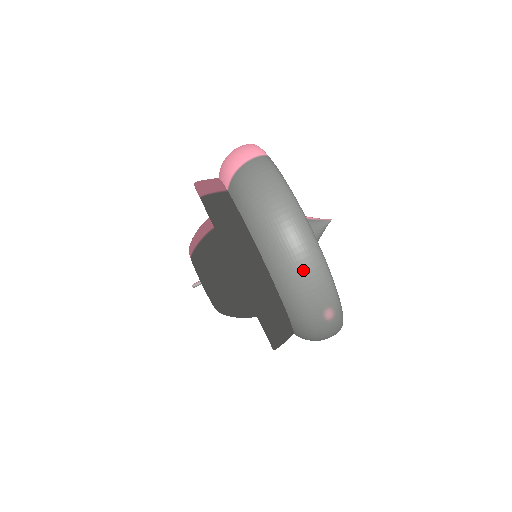
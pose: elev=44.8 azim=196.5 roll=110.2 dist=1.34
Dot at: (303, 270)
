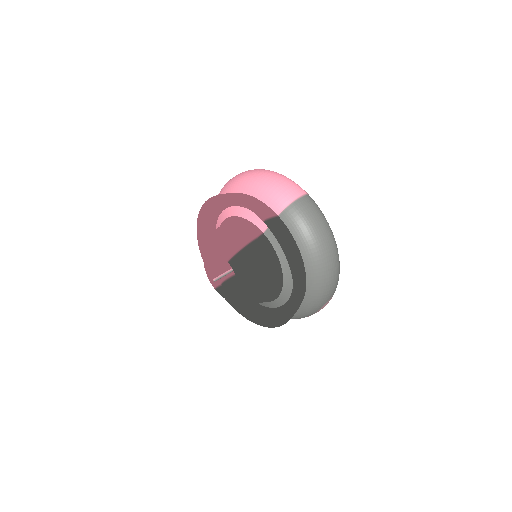
Dot at: (331, 282)
